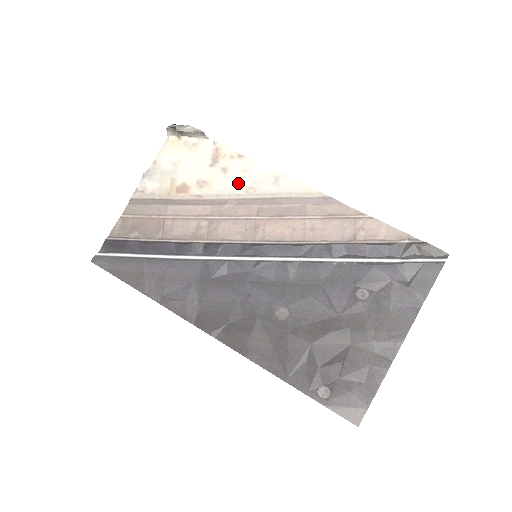
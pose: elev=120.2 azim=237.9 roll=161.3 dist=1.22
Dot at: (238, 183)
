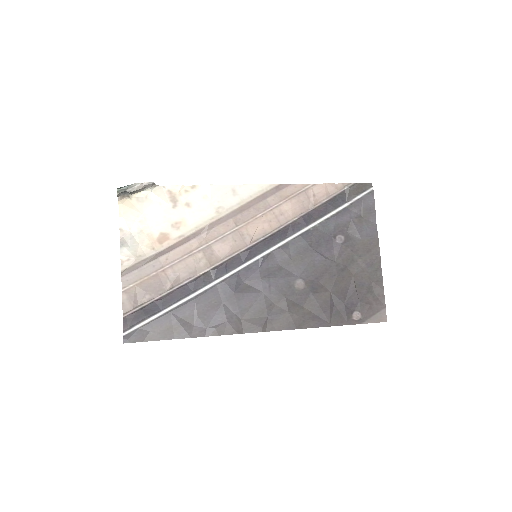
Dot at: (206, 209)
